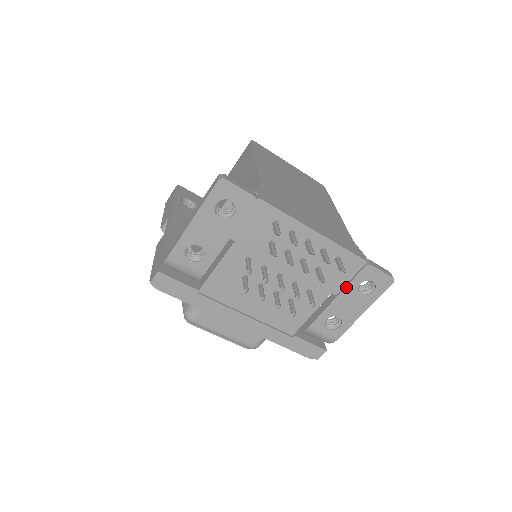
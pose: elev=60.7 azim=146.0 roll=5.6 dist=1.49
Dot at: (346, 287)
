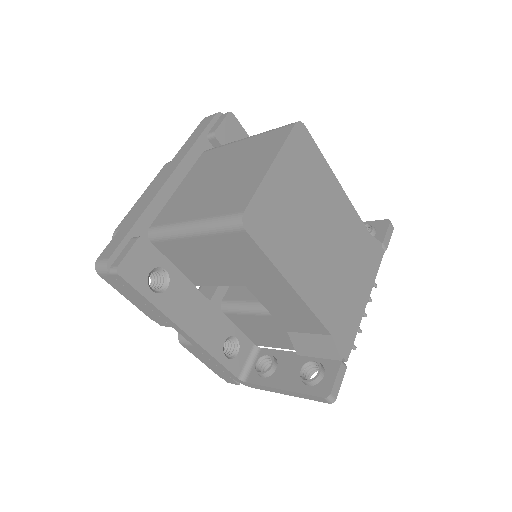
Dot at: occluded
